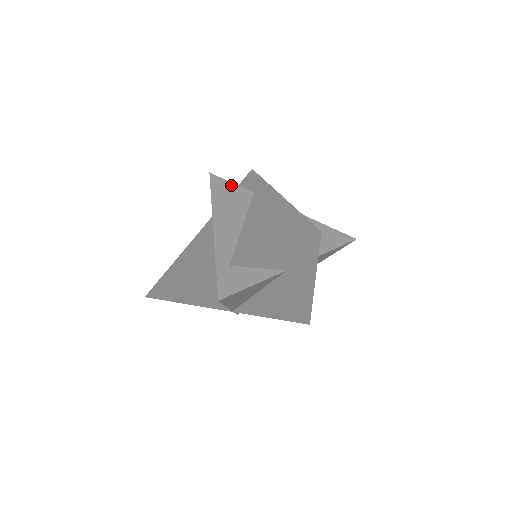
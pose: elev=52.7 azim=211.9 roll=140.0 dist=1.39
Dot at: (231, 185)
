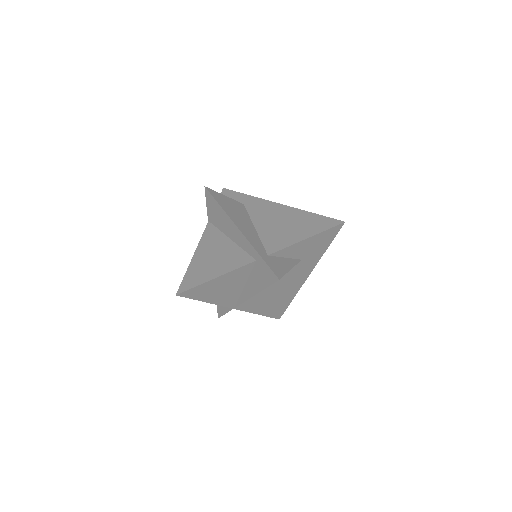
Dot at: (226, 197)
